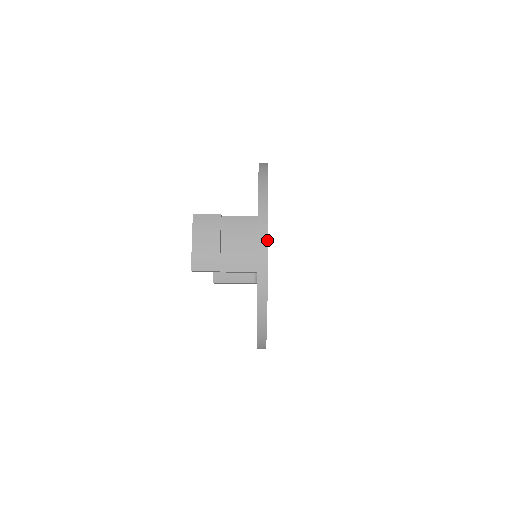
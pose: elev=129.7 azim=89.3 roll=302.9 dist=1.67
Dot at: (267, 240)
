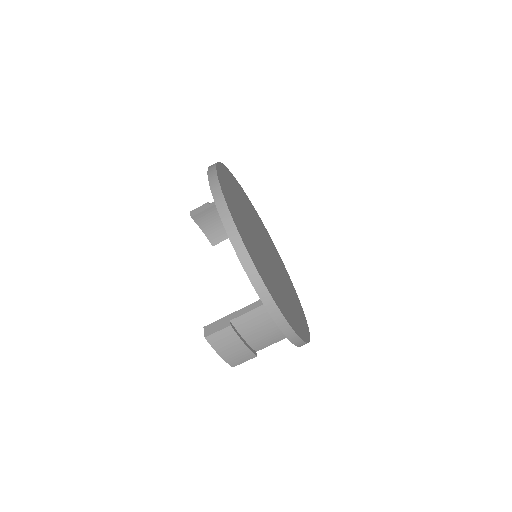
Dot at: (287, 323)
